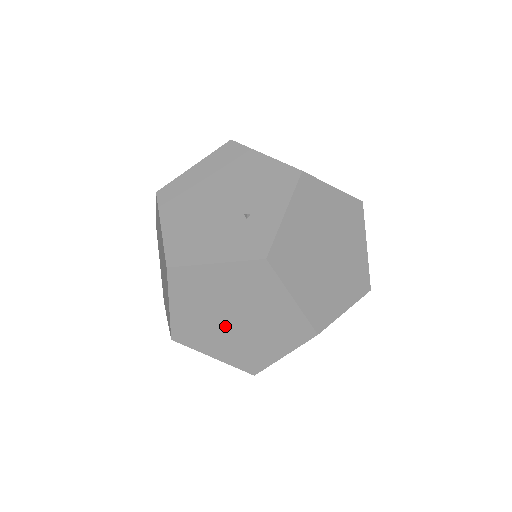
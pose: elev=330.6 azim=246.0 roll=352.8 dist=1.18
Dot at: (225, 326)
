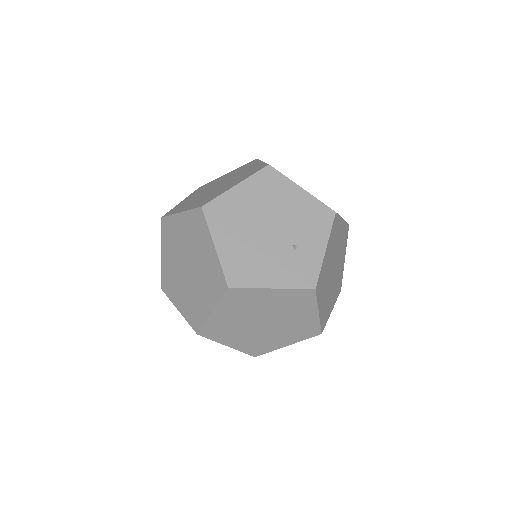
Dot at: (253, 327)
